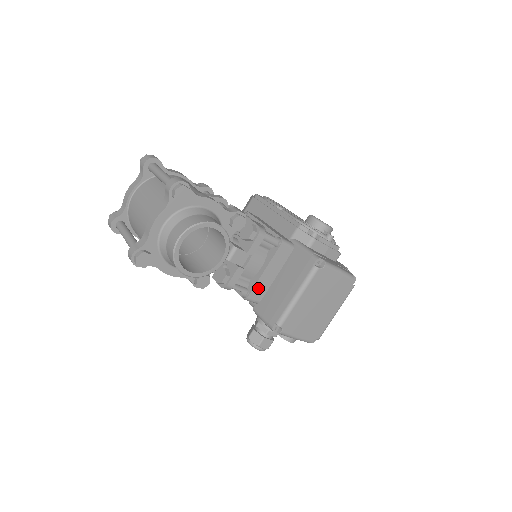
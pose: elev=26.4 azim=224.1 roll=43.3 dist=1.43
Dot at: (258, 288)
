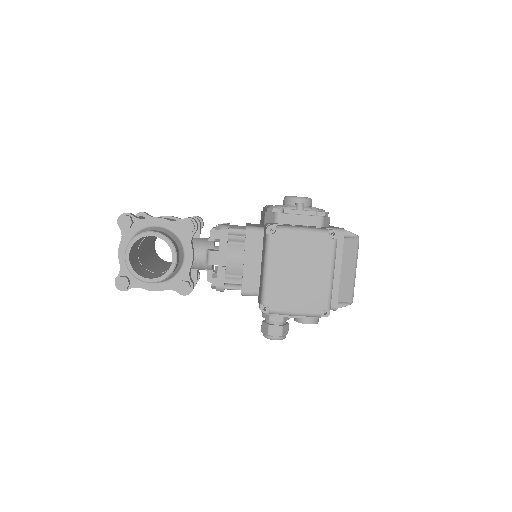
Dot at: (248, 280)
